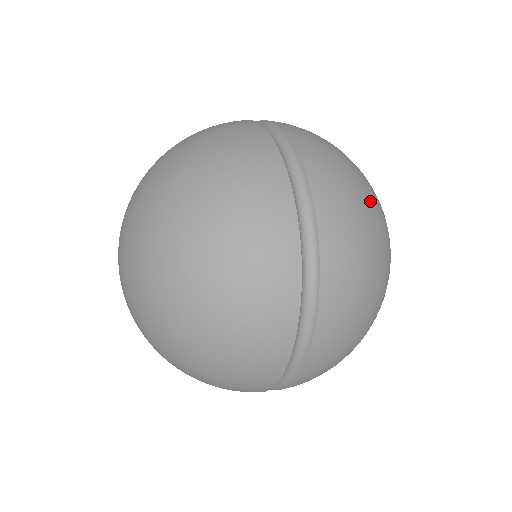
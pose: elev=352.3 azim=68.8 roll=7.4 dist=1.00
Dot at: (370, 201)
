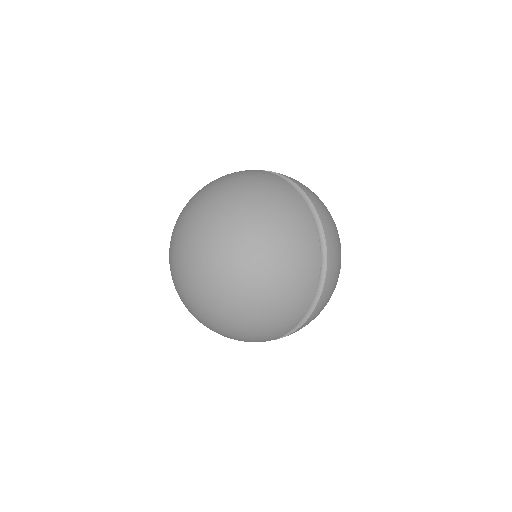
Dot at: occluded
